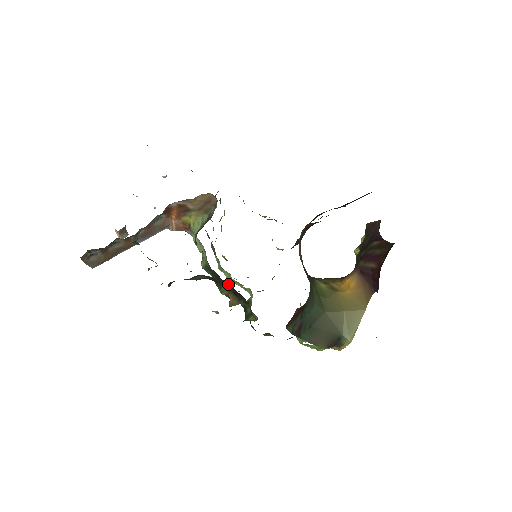
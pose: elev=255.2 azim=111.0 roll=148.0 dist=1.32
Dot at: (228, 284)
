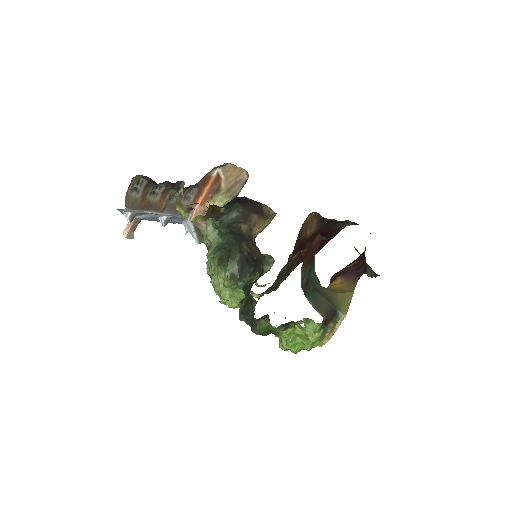
Dot at: (239, 255)
